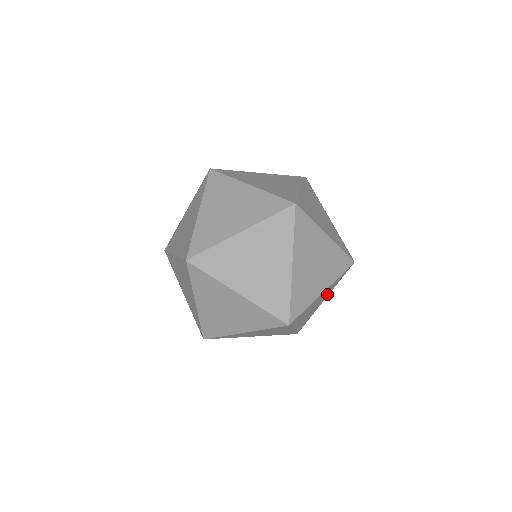
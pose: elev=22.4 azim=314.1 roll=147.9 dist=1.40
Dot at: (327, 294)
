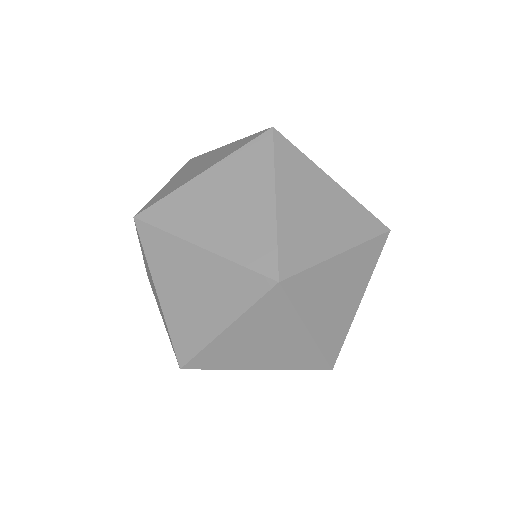
Dot at: occluded
